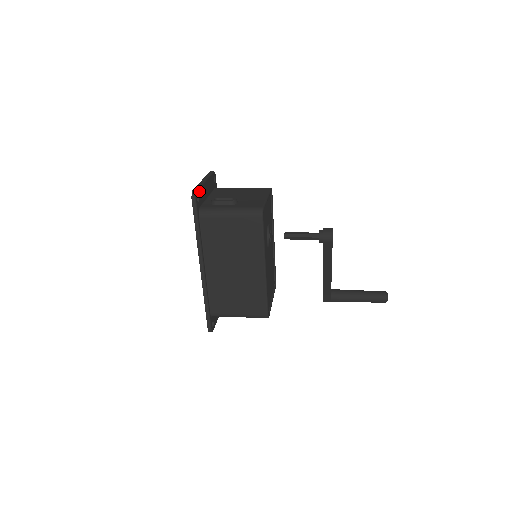
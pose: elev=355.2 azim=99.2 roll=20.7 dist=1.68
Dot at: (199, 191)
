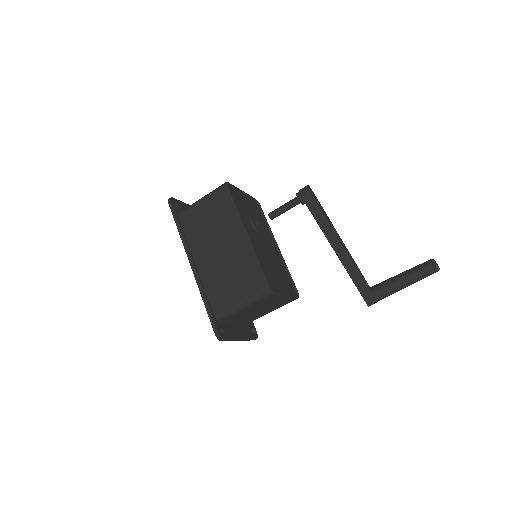
Dot at: (178, 202)
